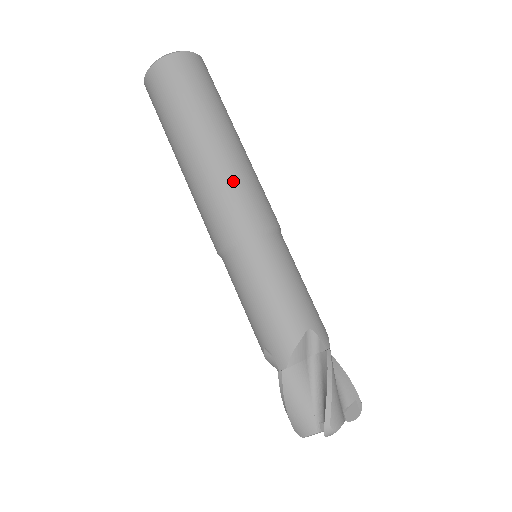
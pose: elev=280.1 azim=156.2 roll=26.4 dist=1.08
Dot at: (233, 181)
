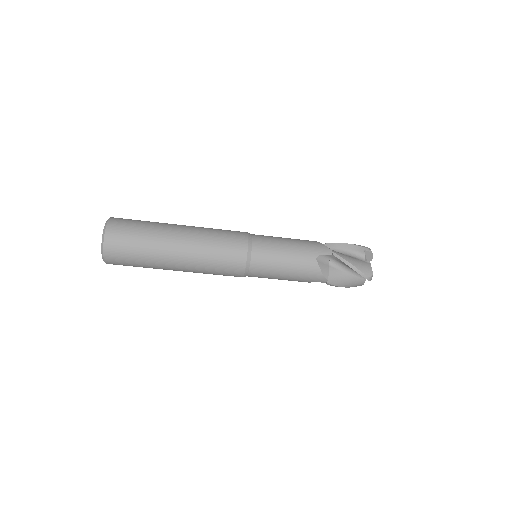
Dot at: occluded
